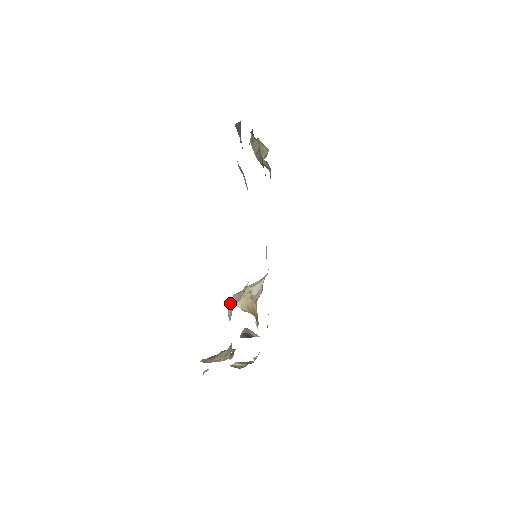
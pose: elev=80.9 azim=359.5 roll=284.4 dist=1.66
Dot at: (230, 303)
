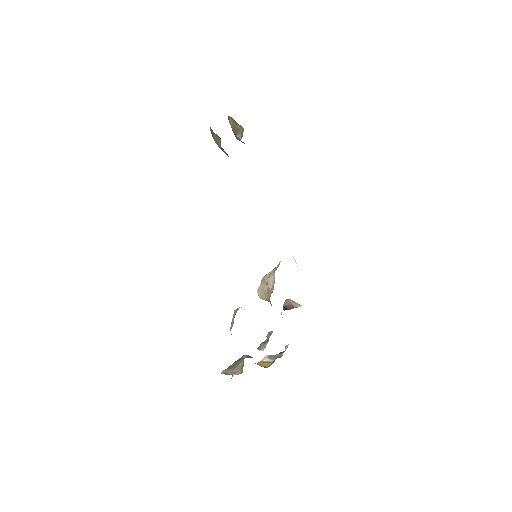
Dot at: occluded
